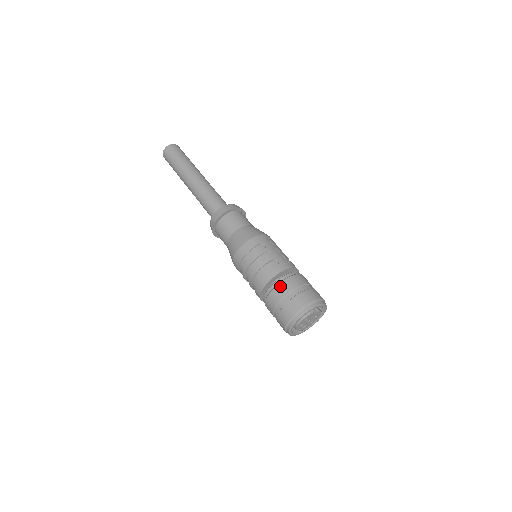
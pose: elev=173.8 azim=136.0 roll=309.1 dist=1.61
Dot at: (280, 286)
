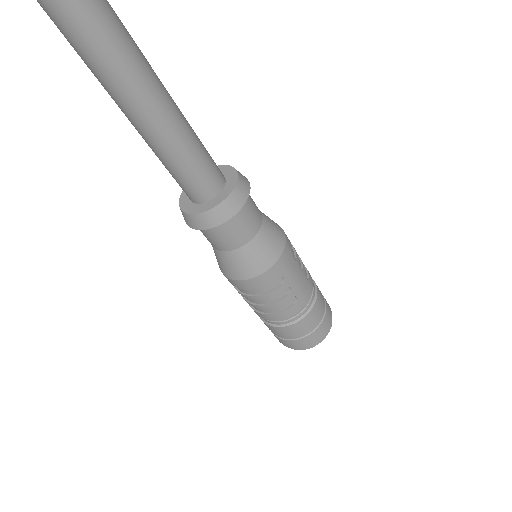
Dot at: (291, 328)
